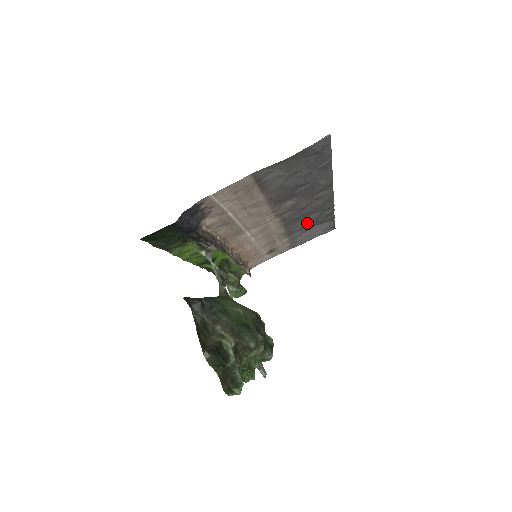
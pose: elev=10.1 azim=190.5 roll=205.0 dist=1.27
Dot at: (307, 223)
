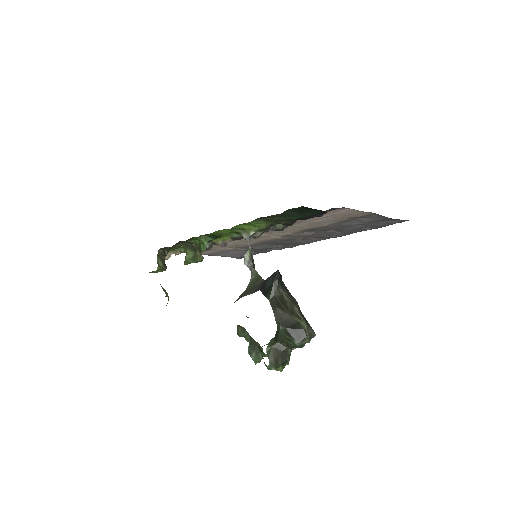
Dot at: (264, 248)
